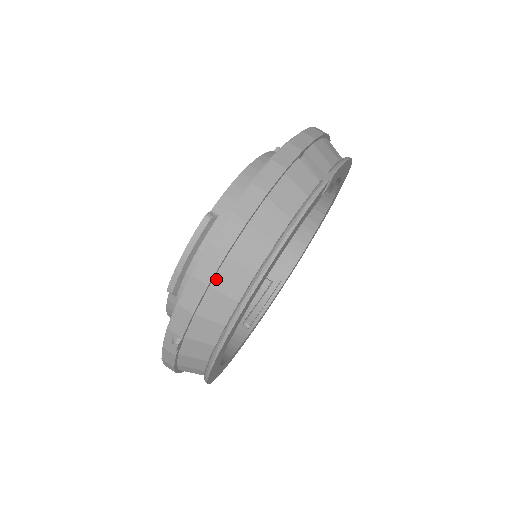
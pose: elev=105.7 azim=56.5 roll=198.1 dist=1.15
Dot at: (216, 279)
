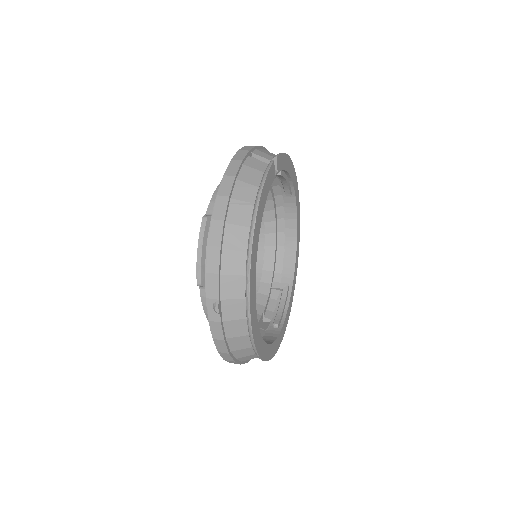
Dot at: (224, 242)
